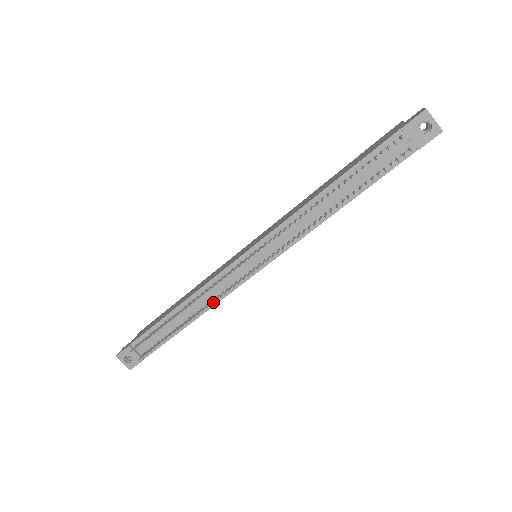
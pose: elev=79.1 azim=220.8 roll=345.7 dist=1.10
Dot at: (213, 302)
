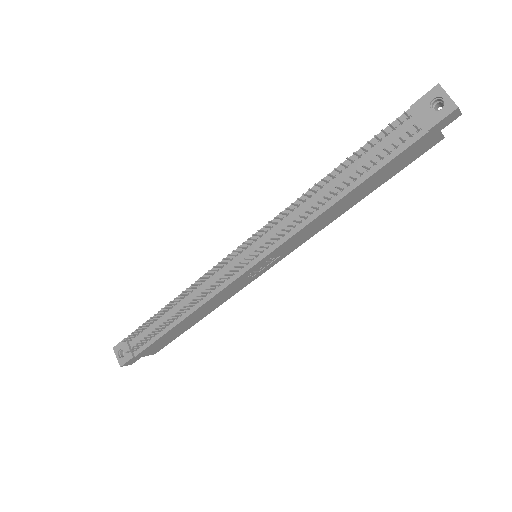
Dot at: (204, 299)
